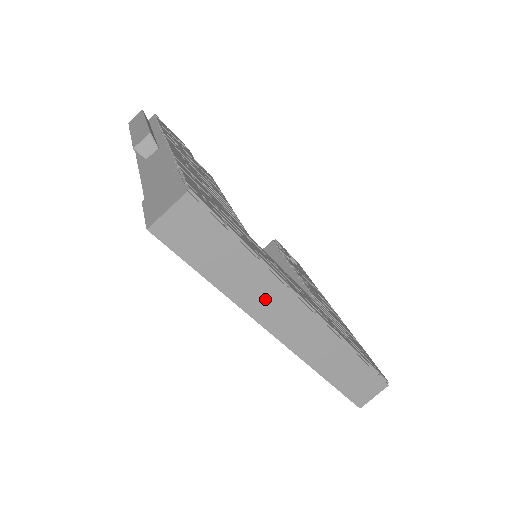
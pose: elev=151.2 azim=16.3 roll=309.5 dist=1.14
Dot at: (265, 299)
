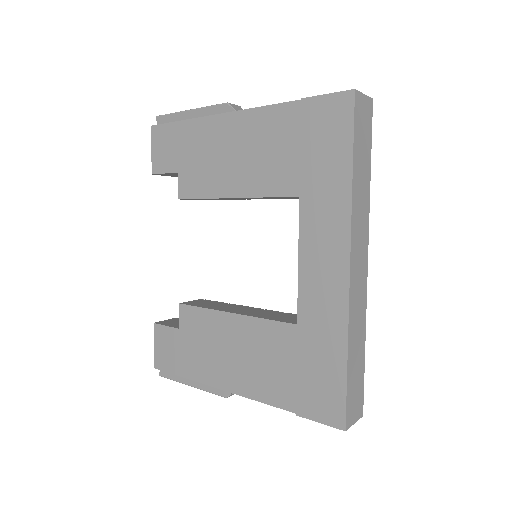
Dot at: (360, 222)
